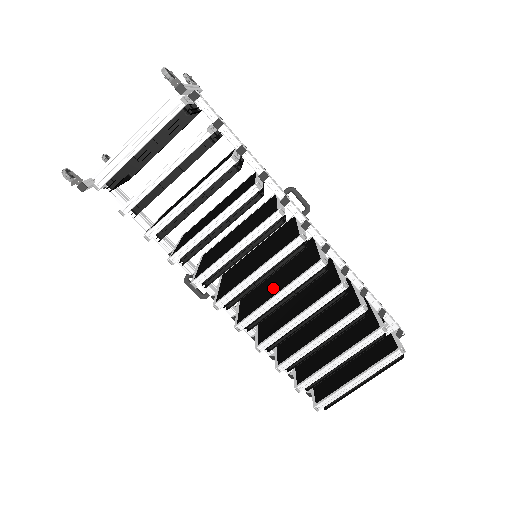
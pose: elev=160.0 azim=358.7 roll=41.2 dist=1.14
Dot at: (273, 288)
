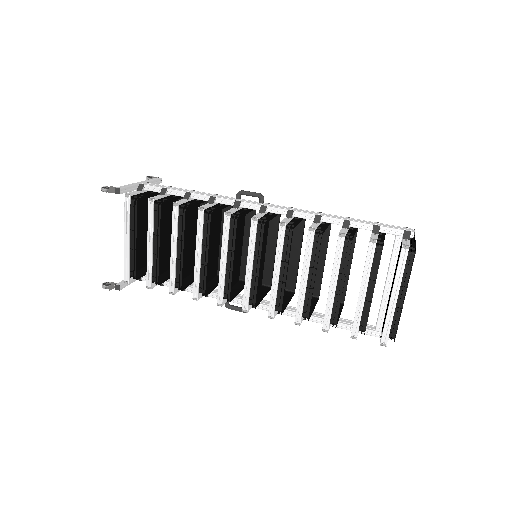
Dot at: occluded
